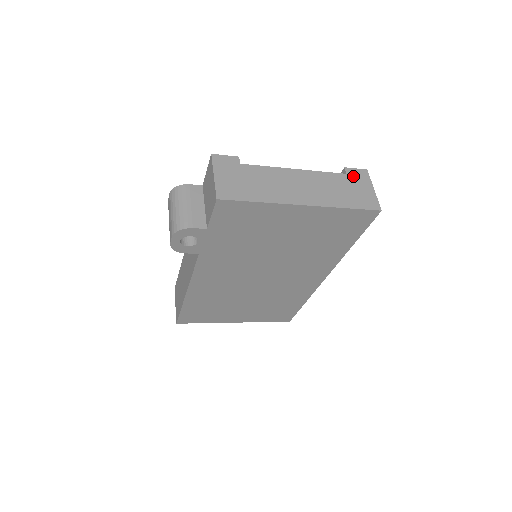
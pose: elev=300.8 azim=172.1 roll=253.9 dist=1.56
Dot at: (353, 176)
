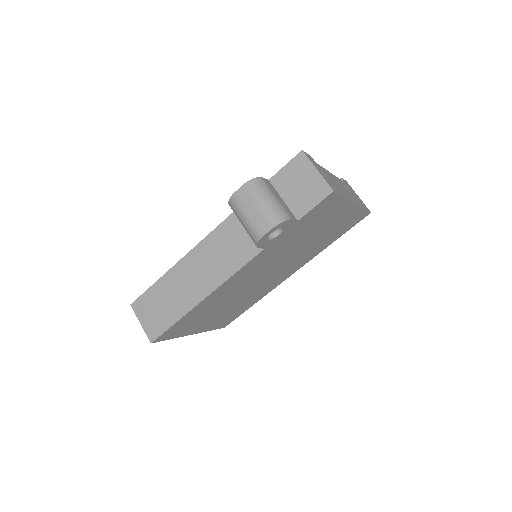
Dot at: (348, 185)
